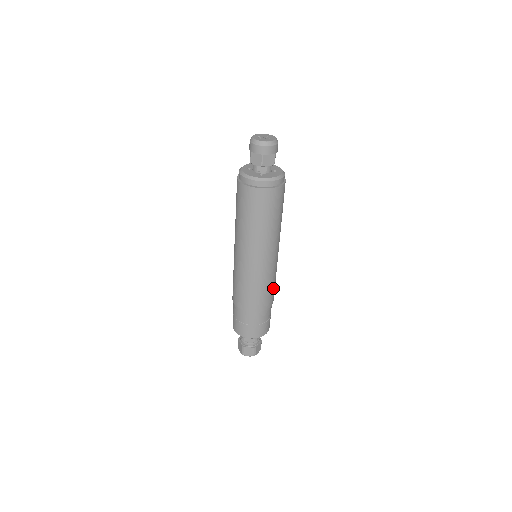
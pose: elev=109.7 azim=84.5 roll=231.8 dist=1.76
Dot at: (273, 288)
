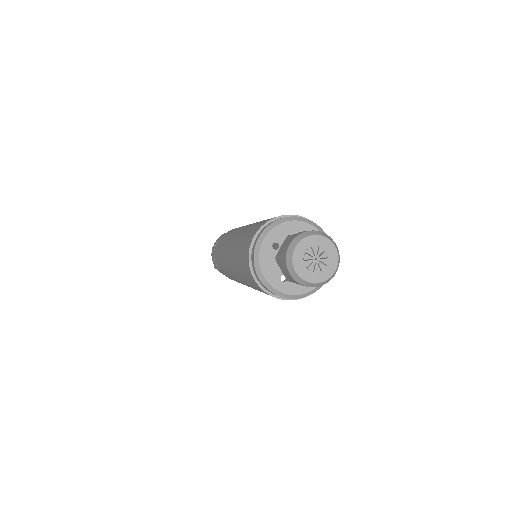
Dot at: occluded
